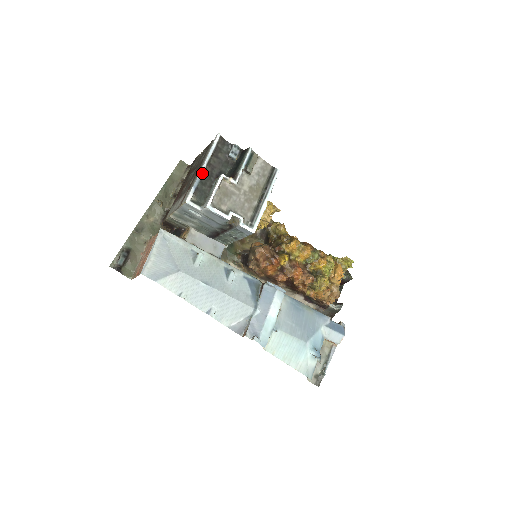
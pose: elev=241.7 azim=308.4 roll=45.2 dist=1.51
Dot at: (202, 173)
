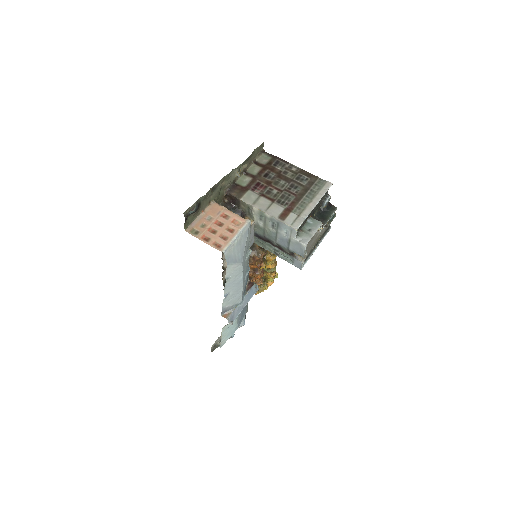
Dot at: occluded
